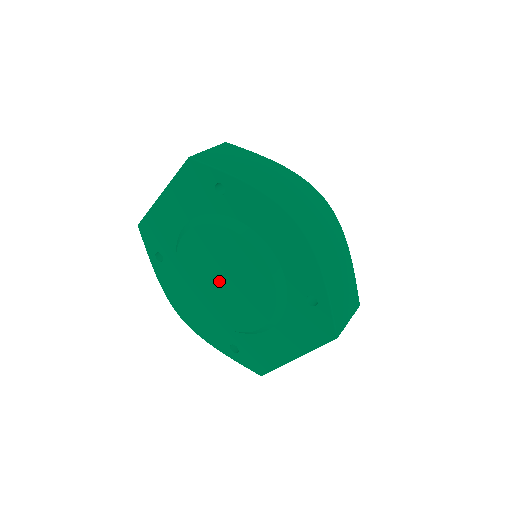
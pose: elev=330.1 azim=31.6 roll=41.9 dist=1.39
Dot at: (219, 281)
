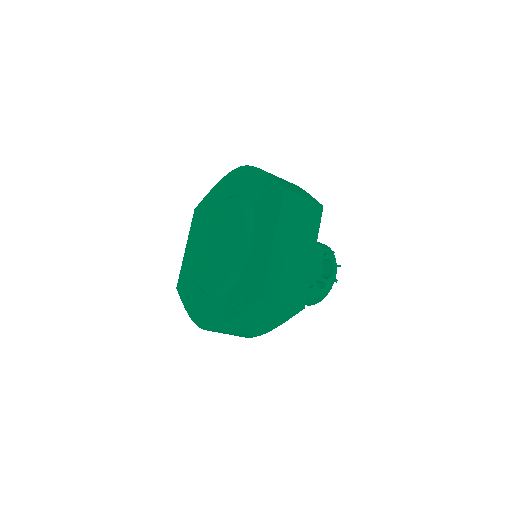
Dot at: (215, 248)
